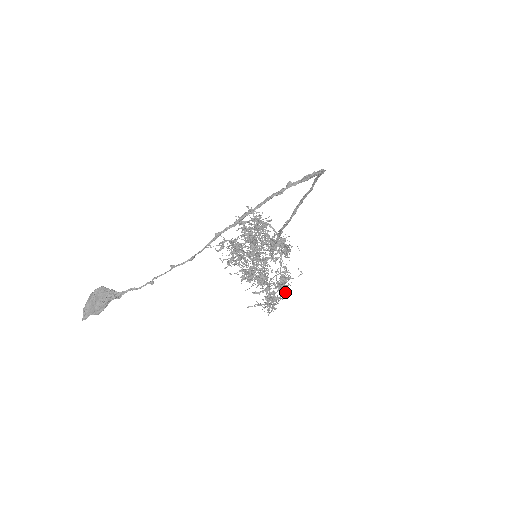
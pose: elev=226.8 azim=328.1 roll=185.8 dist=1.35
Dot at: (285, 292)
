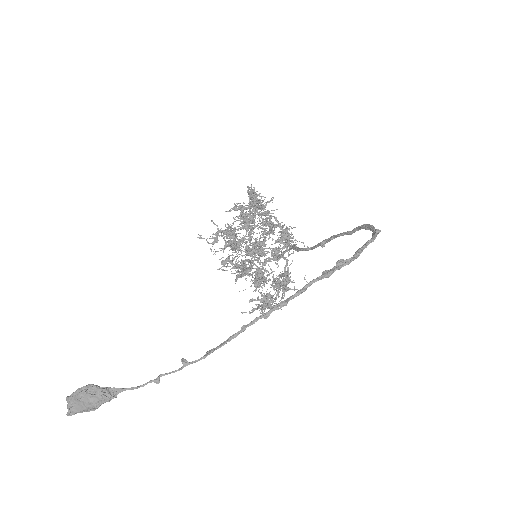
Dot at: (283, 295)
